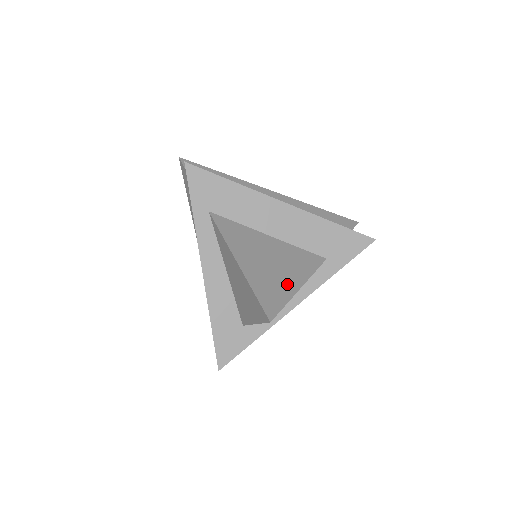
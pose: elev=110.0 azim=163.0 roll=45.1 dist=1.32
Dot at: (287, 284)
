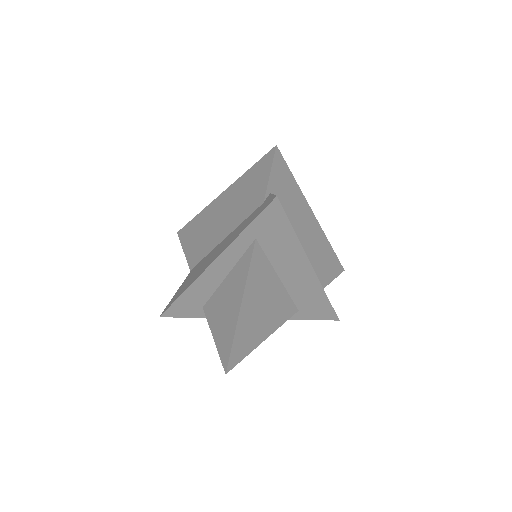
Dot at: (258, 336)
